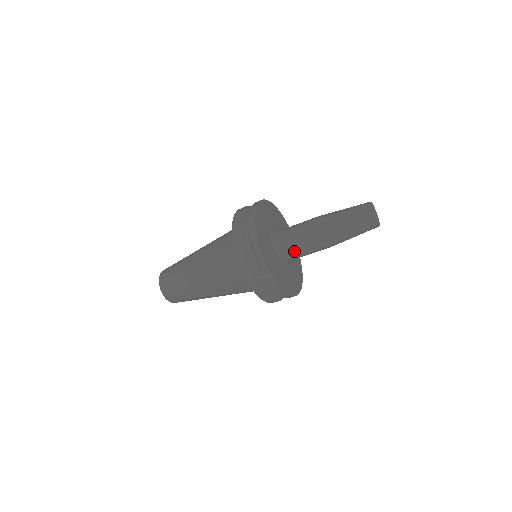
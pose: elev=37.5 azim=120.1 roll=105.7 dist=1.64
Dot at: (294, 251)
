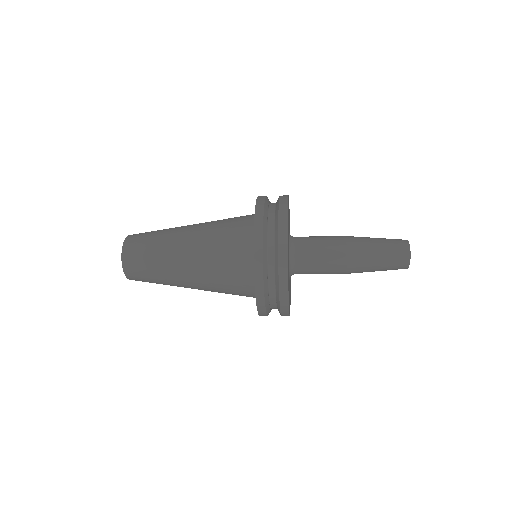
Dot at: occluded
